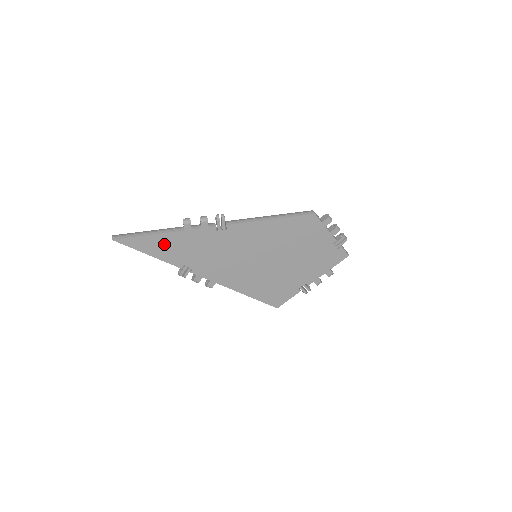
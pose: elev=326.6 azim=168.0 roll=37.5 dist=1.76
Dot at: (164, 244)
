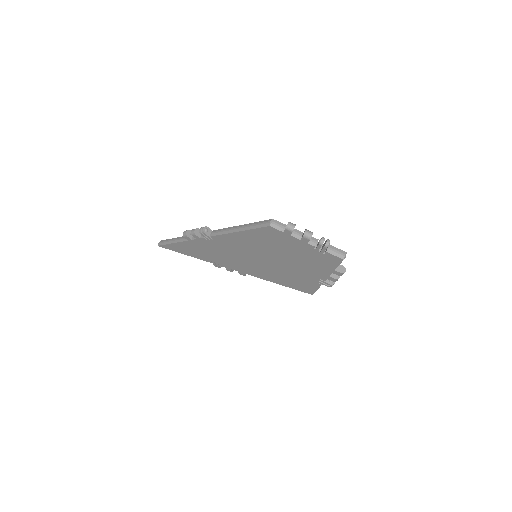
Dot at: (186, 248)
